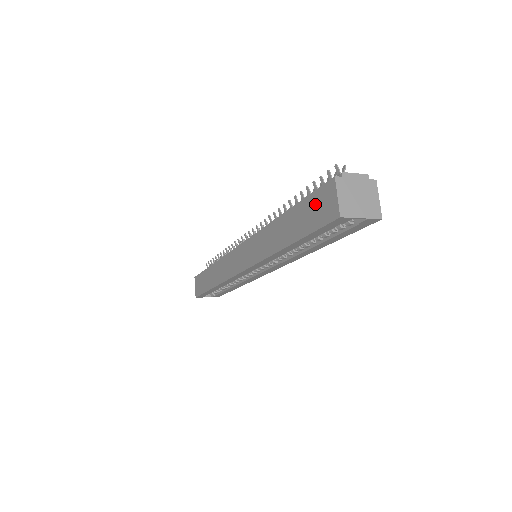
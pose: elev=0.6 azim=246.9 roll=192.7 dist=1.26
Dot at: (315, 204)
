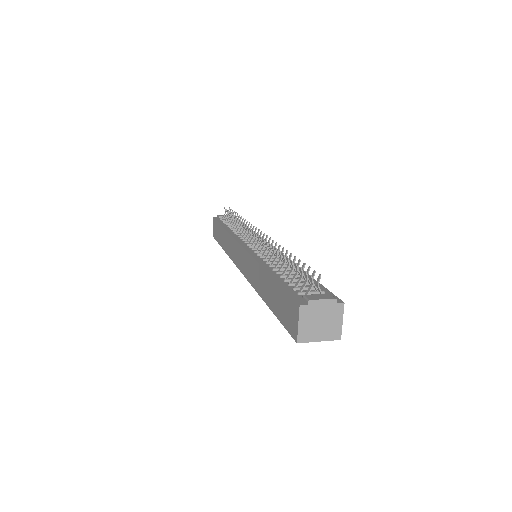
Dot at: (286, 304)
